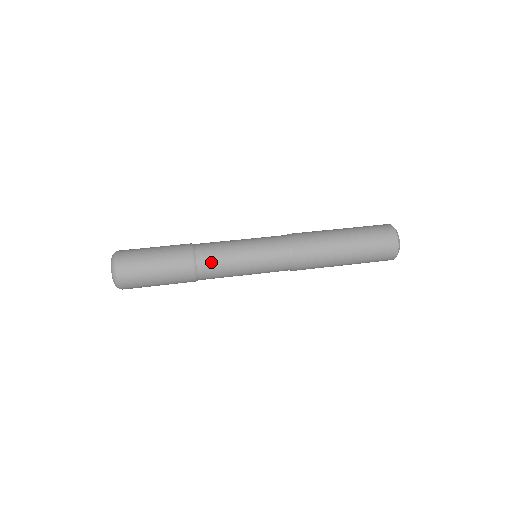
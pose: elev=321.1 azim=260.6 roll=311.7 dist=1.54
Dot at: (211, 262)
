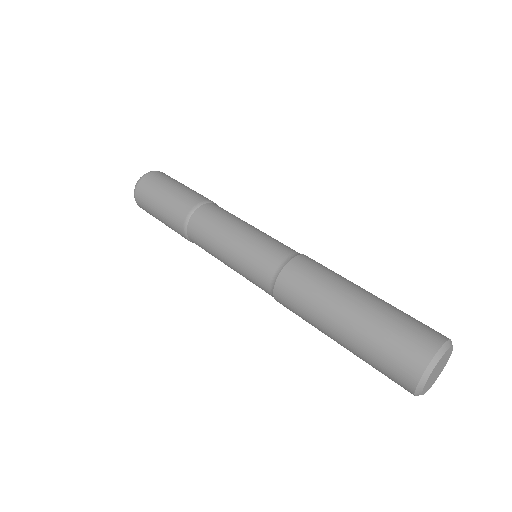
Dot at: (212, 213)
